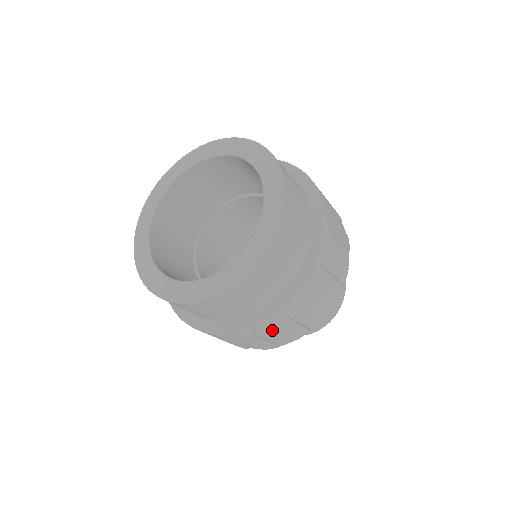
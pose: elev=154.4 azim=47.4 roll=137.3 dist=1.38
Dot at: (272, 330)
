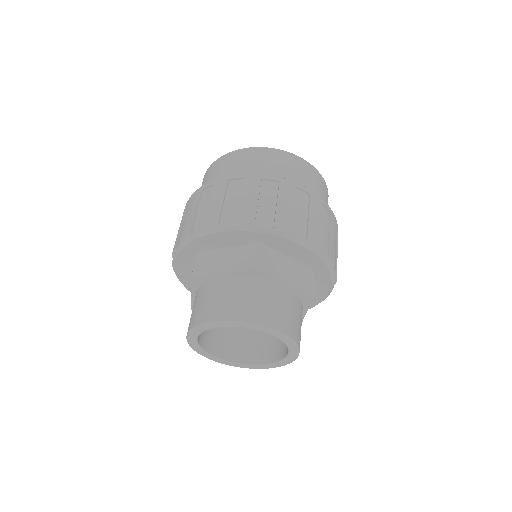
Dot at: (209, 199)
